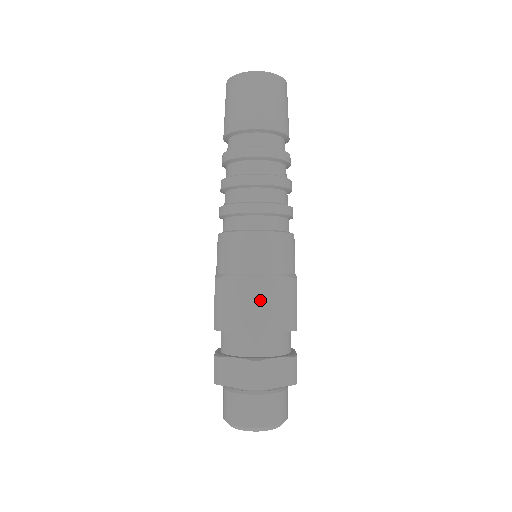
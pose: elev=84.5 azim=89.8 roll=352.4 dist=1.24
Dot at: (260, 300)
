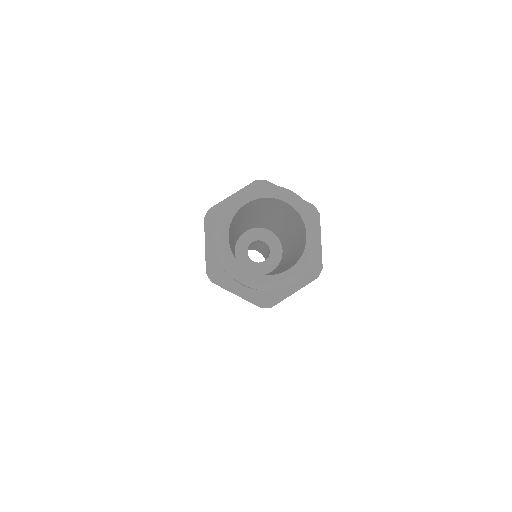
Dot at: occluded
